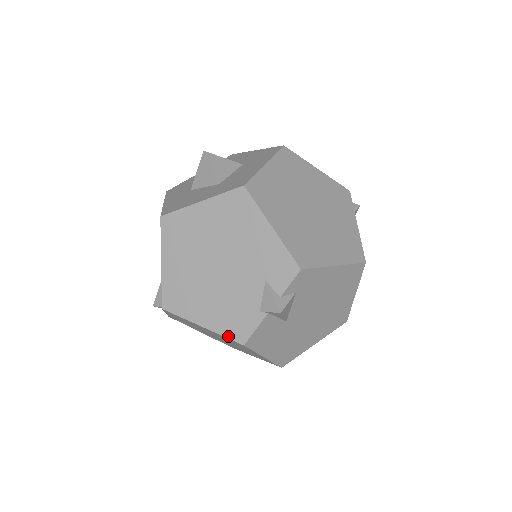
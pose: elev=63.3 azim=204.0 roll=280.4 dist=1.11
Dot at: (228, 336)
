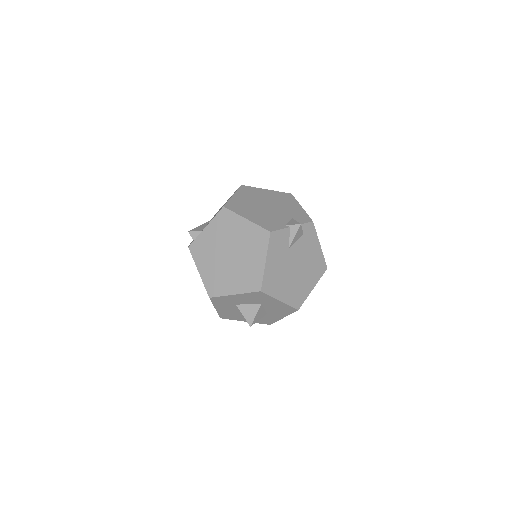
Dot at: (262, 226)
